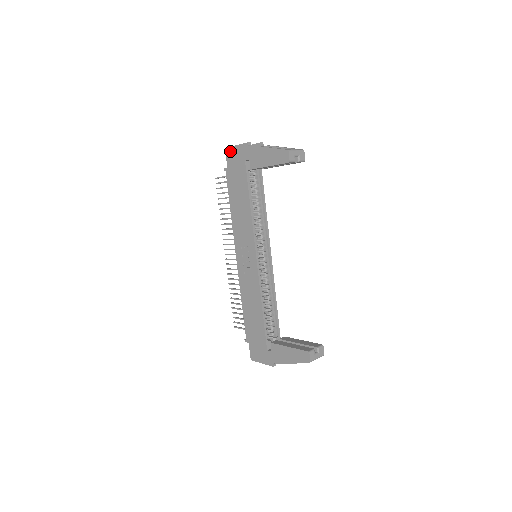
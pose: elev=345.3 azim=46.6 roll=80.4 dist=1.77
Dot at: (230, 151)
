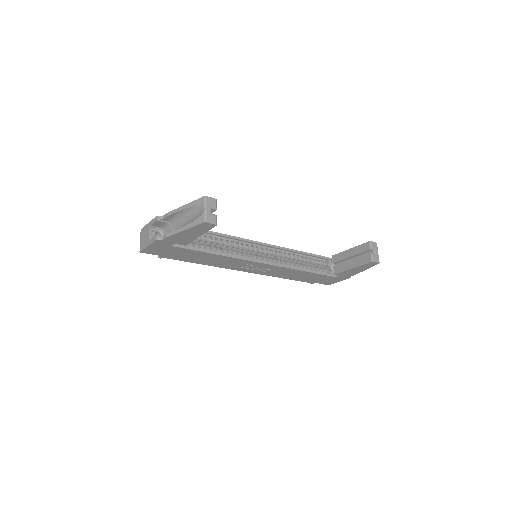
Dot at: (147, 251)
